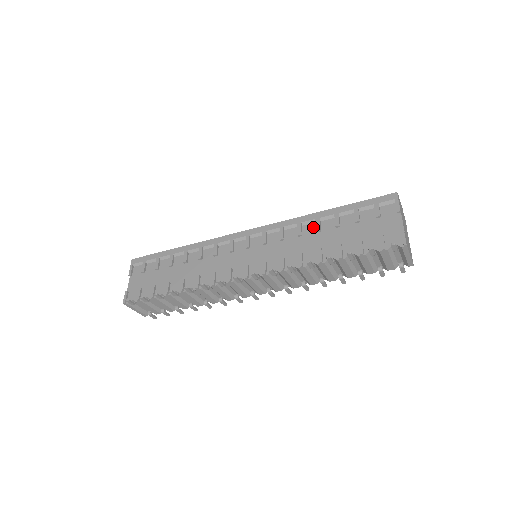
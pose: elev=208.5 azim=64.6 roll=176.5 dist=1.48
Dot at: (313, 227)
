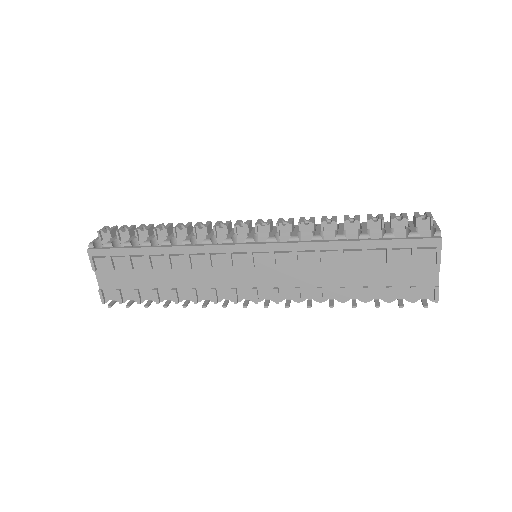
Dot at: (334, 257)
